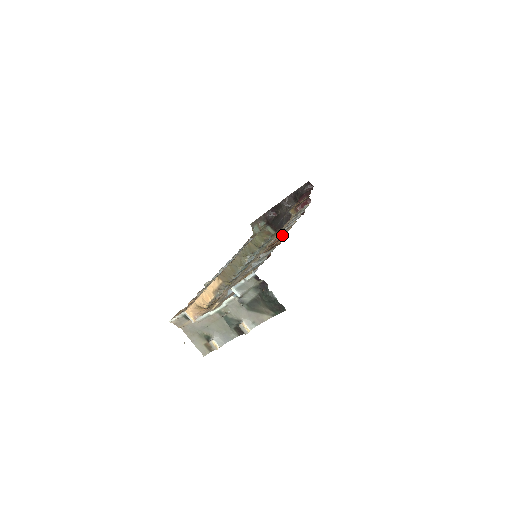
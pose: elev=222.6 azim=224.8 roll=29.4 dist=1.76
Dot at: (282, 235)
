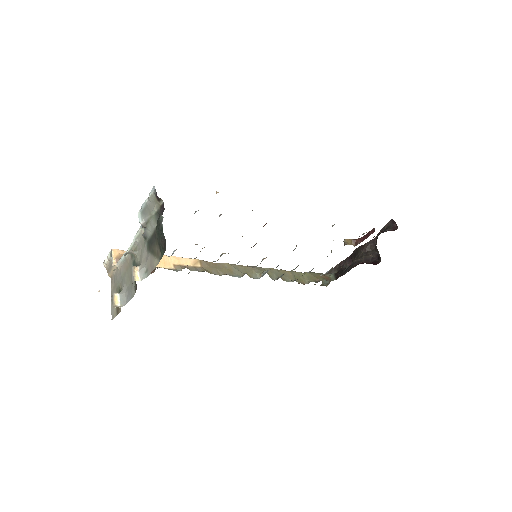
Dot at: occluded
